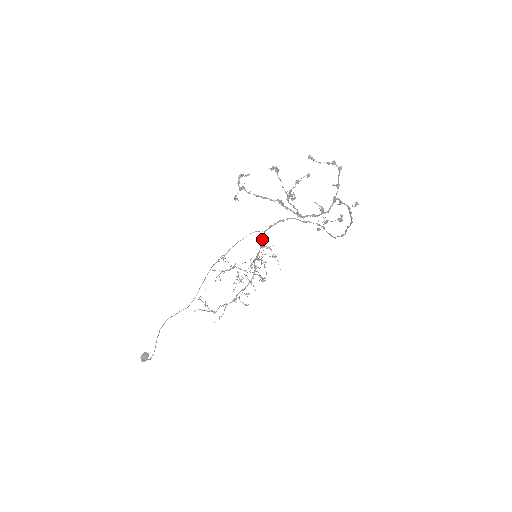
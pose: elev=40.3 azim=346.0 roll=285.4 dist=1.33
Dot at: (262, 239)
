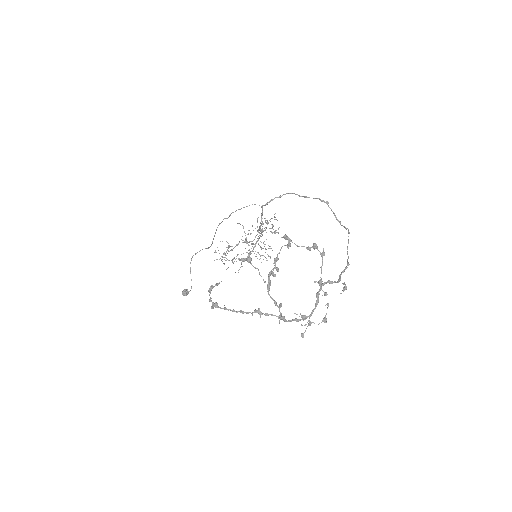
Dot at: (261, 215)
